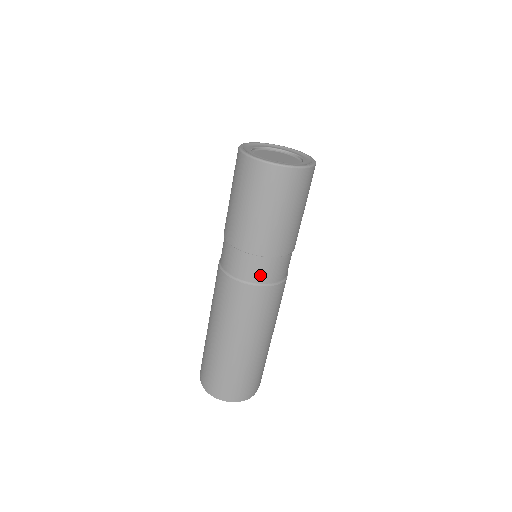
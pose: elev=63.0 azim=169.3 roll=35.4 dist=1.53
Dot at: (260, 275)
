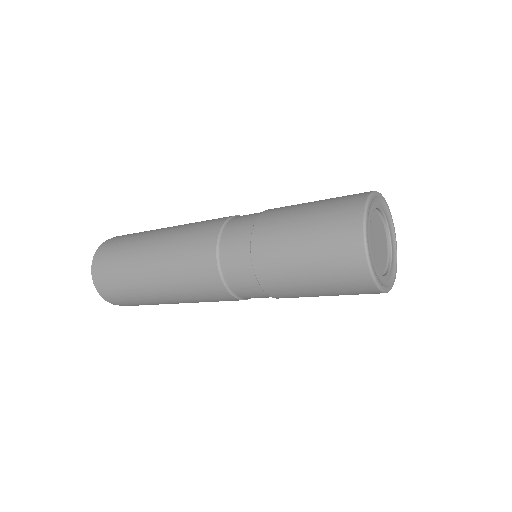
Dot at: occluded
